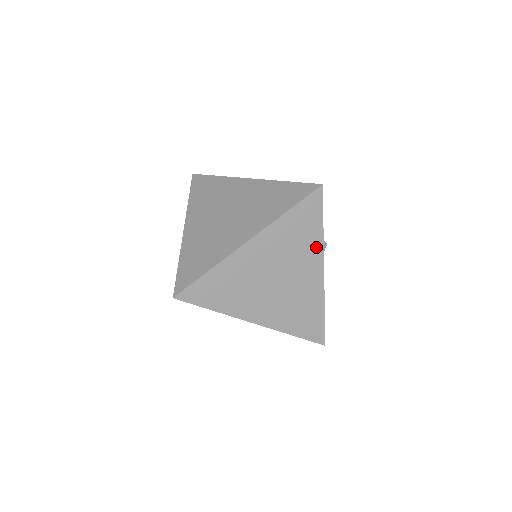
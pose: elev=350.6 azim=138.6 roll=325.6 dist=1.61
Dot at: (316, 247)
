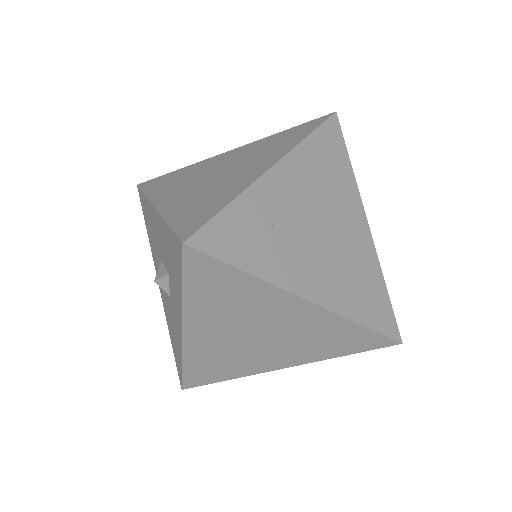
Dot at: (351, 189)
